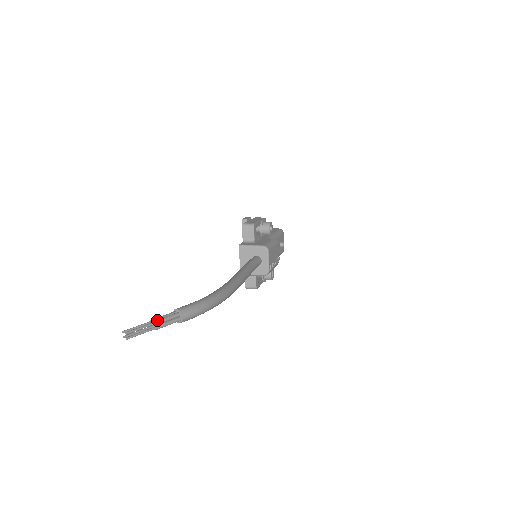
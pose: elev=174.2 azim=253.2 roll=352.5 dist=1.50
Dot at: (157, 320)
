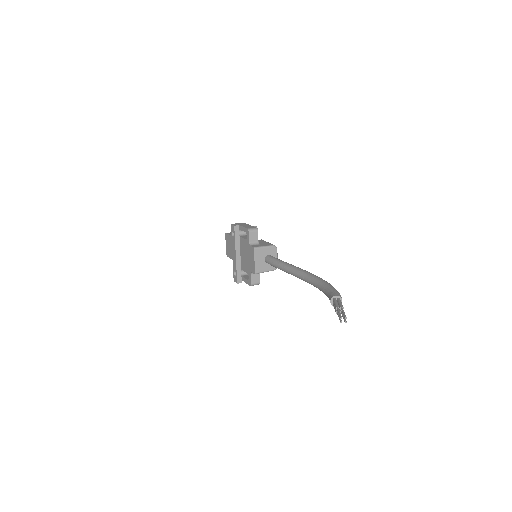
Dot at: (342, 305)
